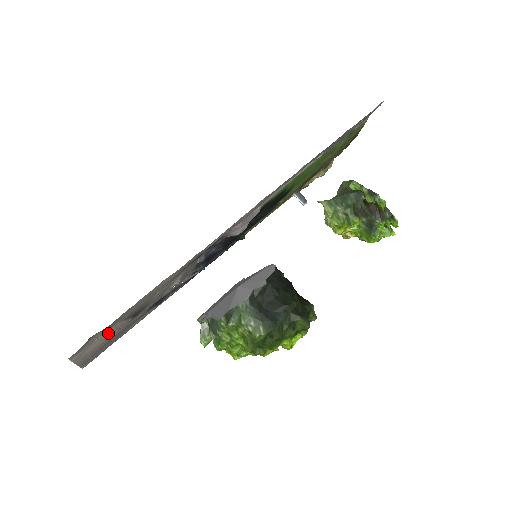
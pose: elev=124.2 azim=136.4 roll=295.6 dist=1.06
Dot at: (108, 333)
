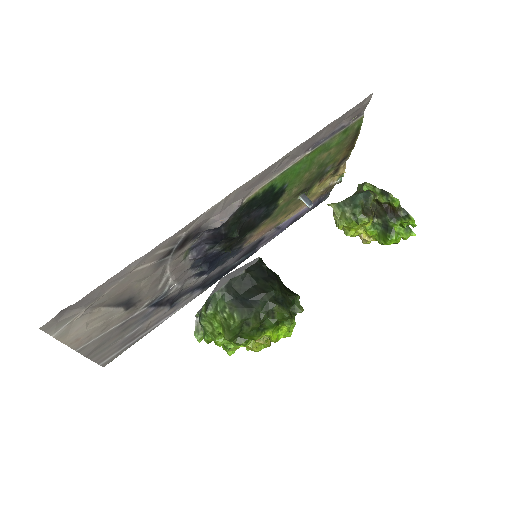
Dot at: (93, 317)
